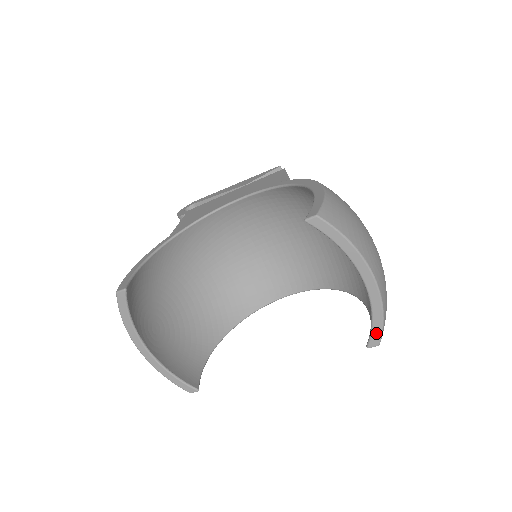
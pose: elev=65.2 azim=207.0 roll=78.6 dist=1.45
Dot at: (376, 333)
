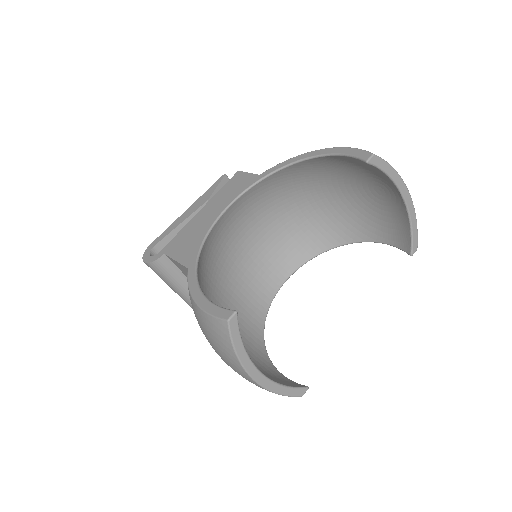
Dot at: (415, 239)
